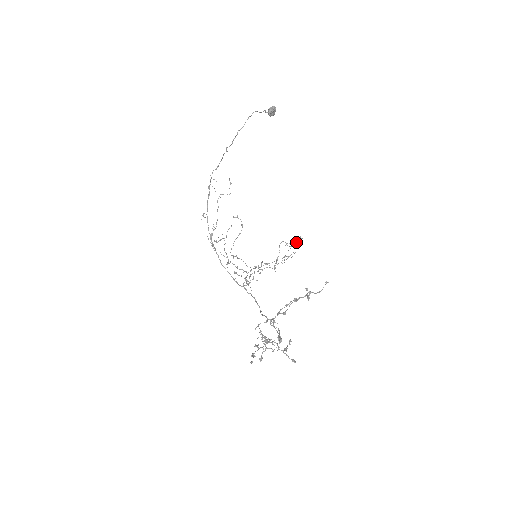
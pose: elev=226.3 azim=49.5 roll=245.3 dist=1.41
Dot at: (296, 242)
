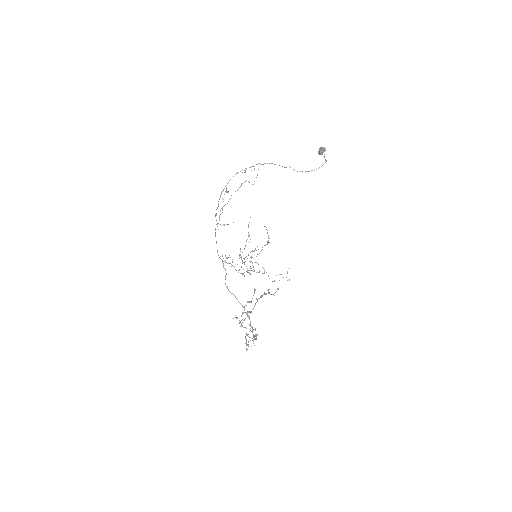
Dot at: (268, 243)
